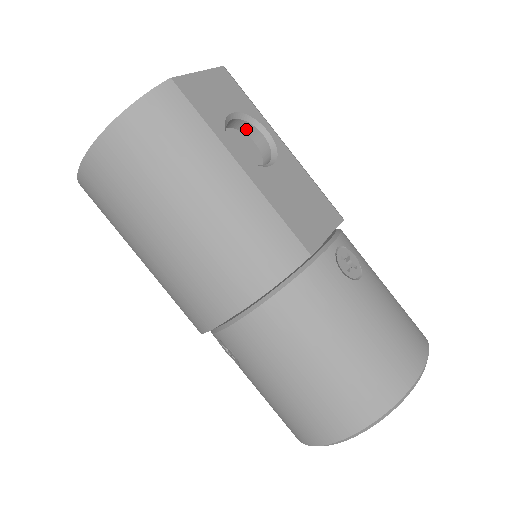
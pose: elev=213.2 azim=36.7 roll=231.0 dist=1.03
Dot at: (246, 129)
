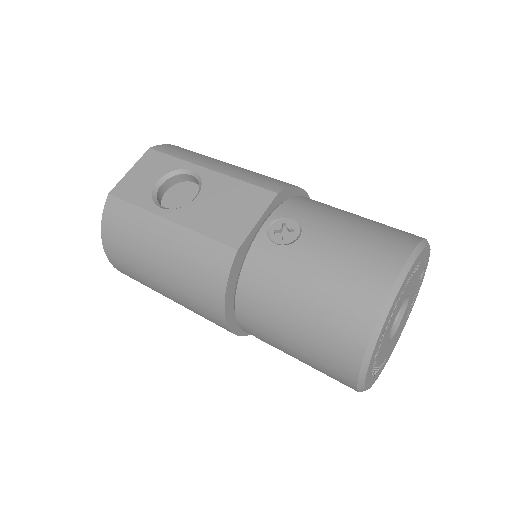
Dot at: (181, 179)
